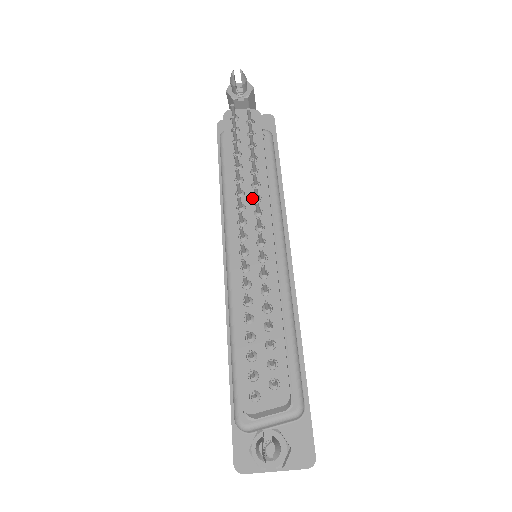
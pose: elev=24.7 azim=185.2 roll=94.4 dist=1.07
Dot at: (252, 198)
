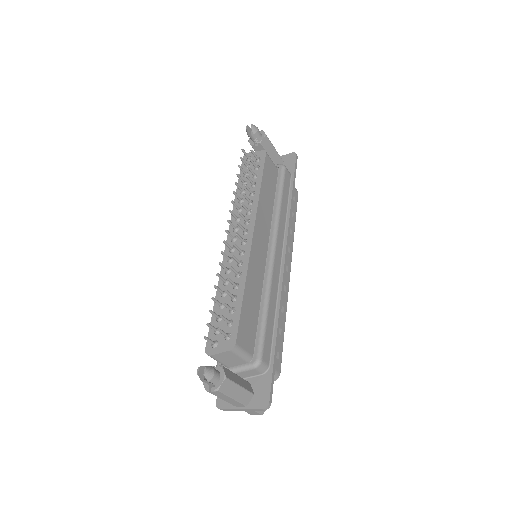
Dot at: (246, 212)
